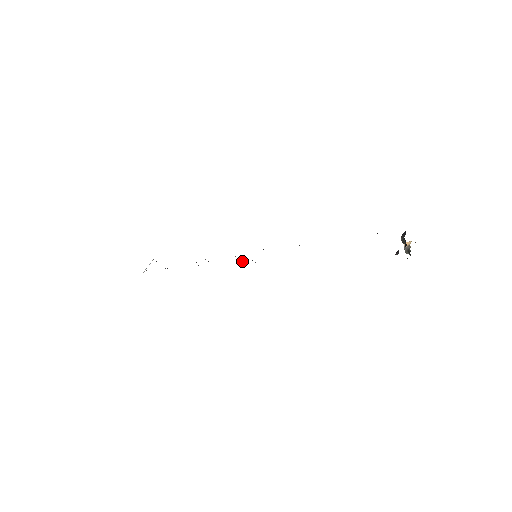
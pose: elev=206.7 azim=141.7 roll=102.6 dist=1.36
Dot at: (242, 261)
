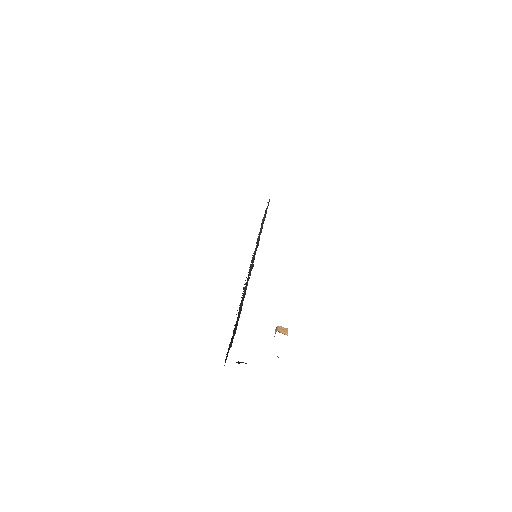
Dot at: occluded
